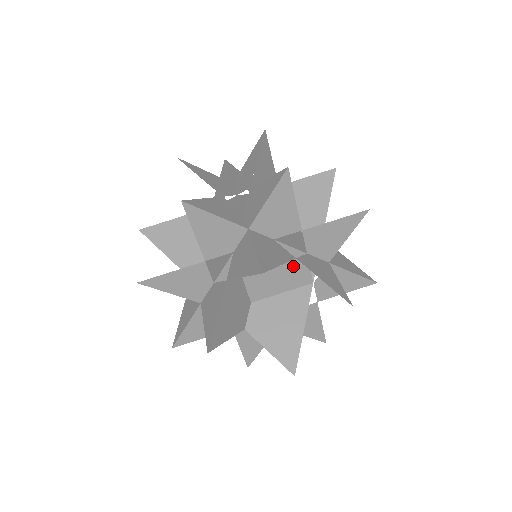
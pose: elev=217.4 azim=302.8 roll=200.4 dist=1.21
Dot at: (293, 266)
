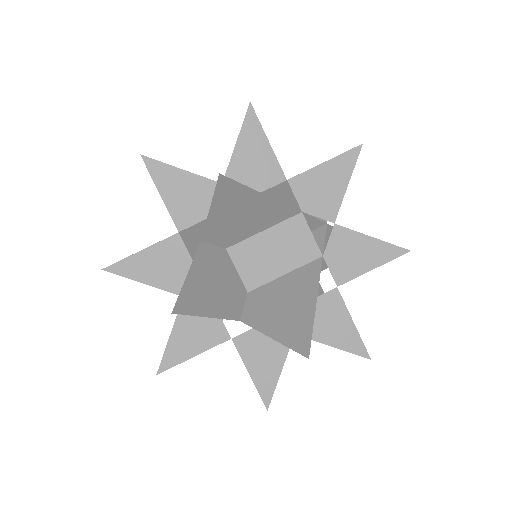
Dot at: (289, 232)
